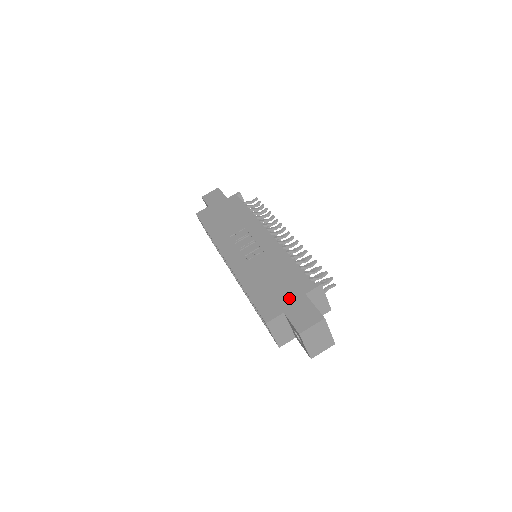
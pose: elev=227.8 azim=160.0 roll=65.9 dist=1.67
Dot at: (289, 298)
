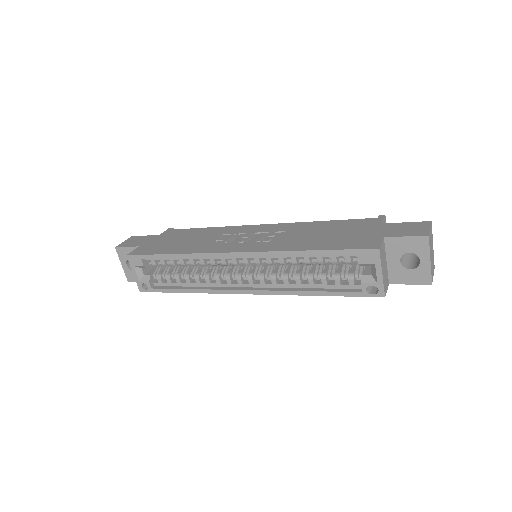
Dot at: (370, 231)
